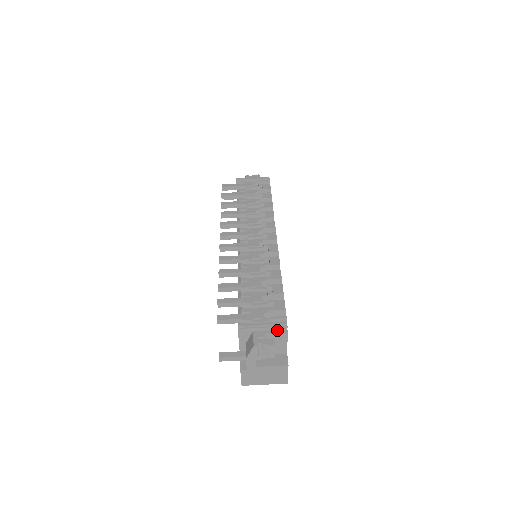
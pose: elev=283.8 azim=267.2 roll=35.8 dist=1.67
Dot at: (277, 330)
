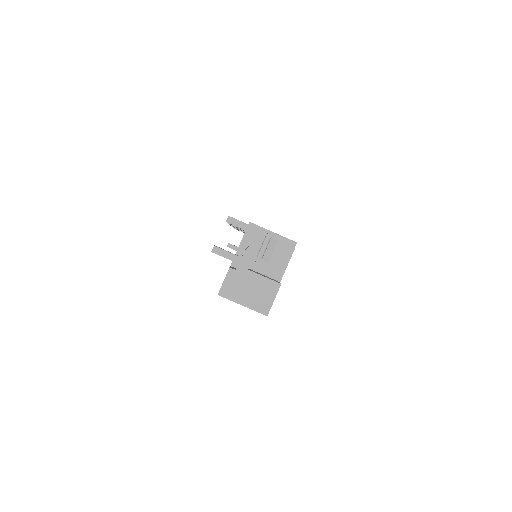
Dot at: (285, 244)
